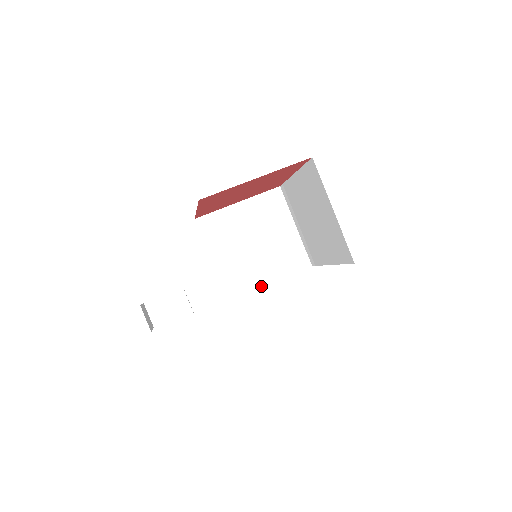
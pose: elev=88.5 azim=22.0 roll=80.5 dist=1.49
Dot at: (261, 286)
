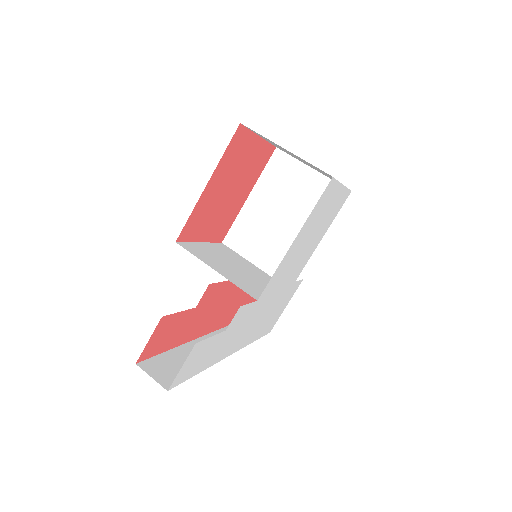
Dot at: occluded
